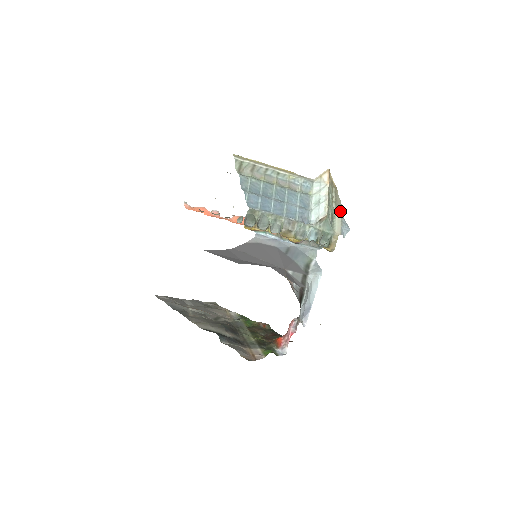
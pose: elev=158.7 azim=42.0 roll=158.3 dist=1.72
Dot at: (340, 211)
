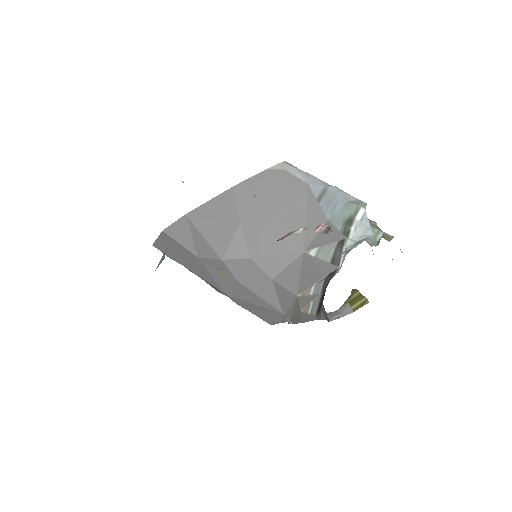
Dot at: occluded
